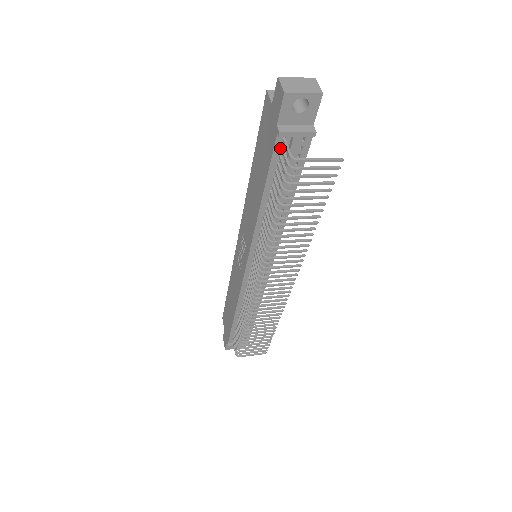
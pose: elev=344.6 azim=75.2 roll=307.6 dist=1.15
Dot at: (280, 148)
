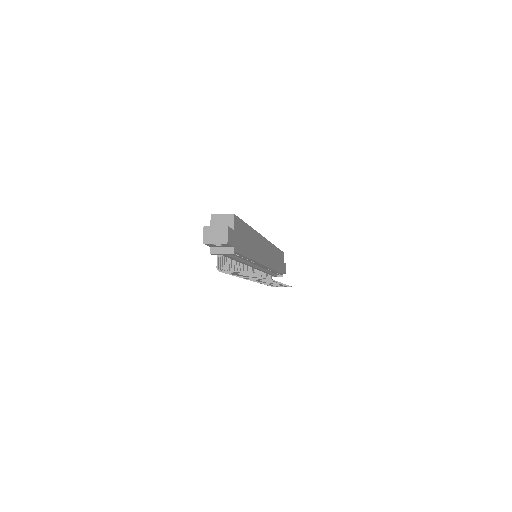
Dot at: occluded
